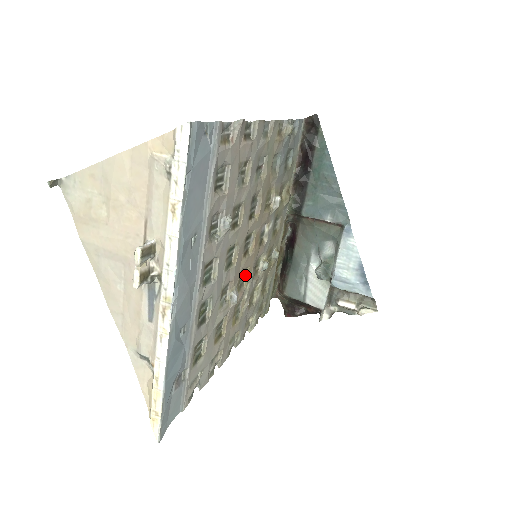
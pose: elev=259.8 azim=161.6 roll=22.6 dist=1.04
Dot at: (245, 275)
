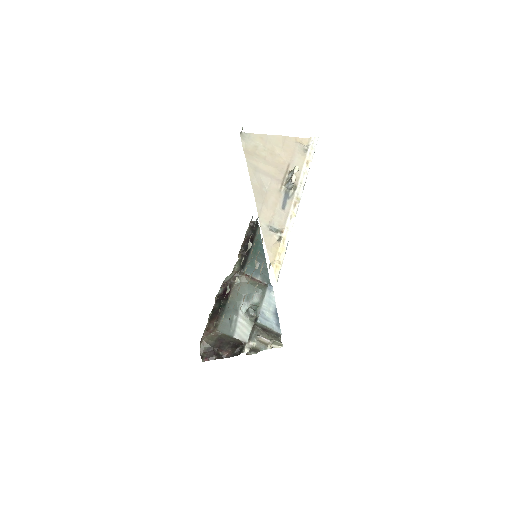
Dot at: (246, 267)
